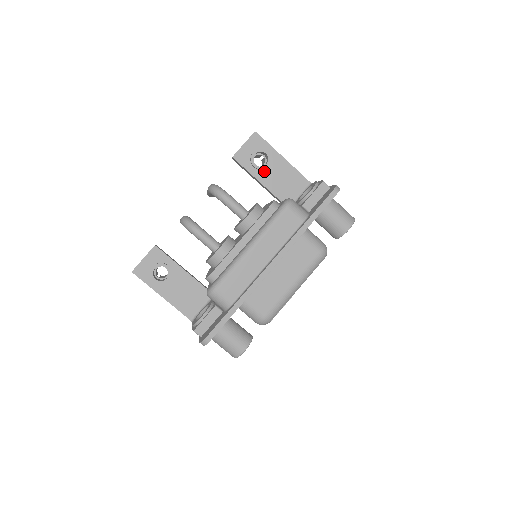
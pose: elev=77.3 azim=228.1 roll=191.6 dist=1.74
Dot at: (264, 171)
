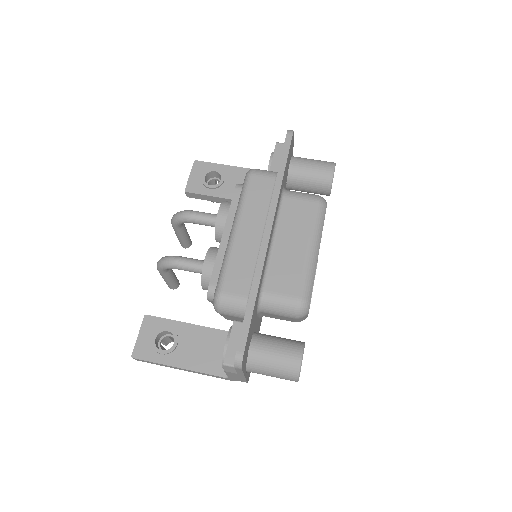
Dot at: (222, 187)
